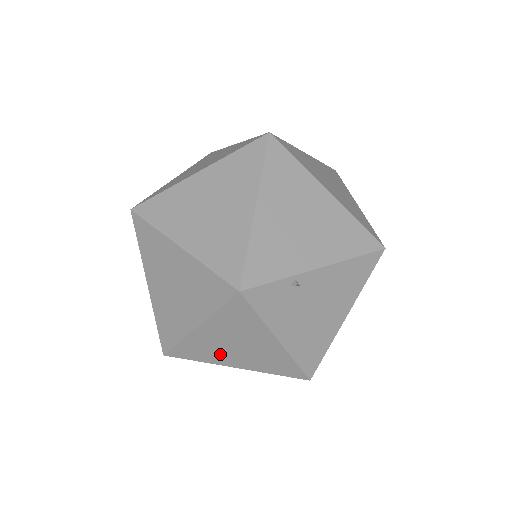
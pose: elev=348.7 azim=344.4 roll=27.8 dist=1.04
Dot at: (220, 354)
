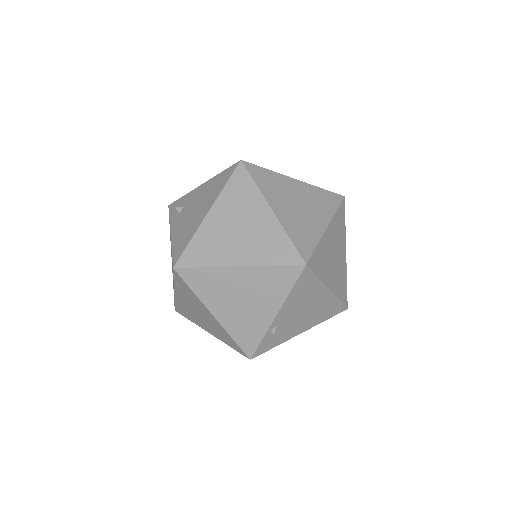
Dot at: occluded
